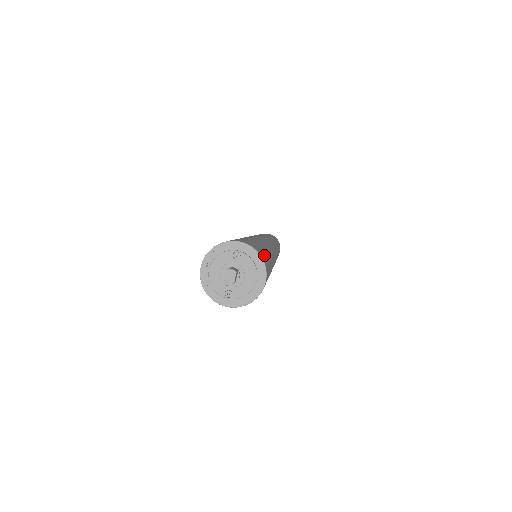
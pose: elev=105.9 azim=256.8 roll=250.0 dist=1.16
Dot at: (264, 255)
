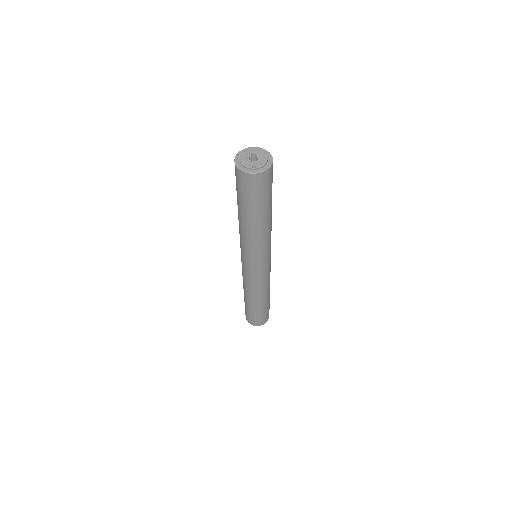
Dot at: occluded
